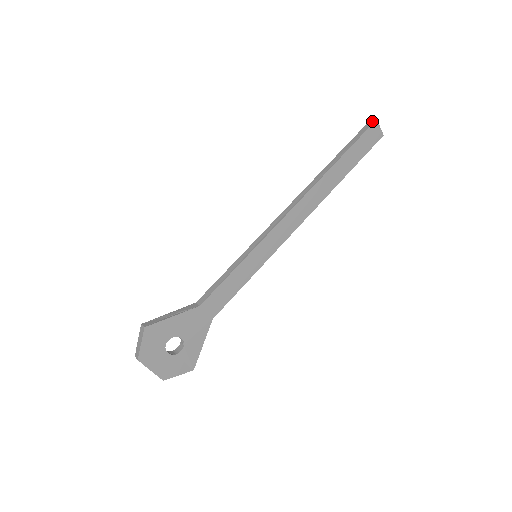
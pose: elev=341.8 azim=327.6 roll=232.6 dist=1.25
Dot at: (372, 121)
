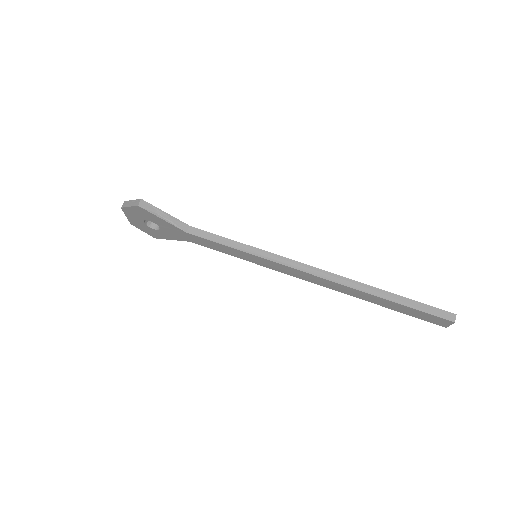
Dot at: (452, 317)
